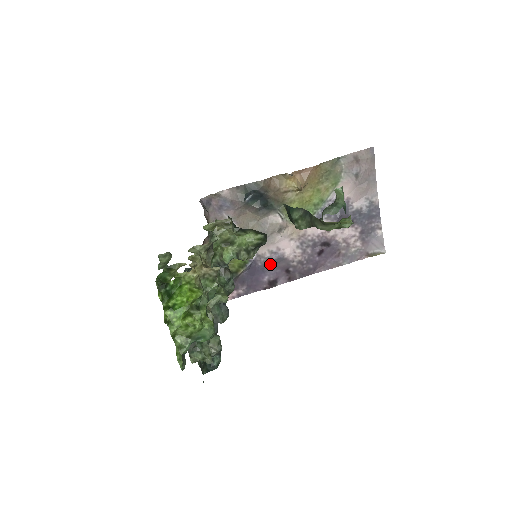
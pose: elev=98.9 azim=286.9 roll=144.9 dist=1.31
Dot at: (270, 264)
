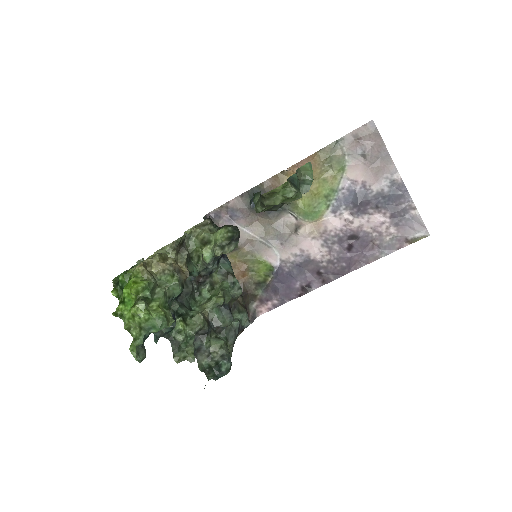
Dot at: (298, 268)
